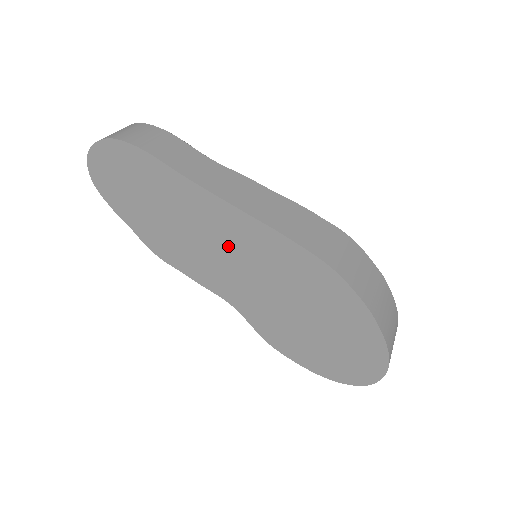
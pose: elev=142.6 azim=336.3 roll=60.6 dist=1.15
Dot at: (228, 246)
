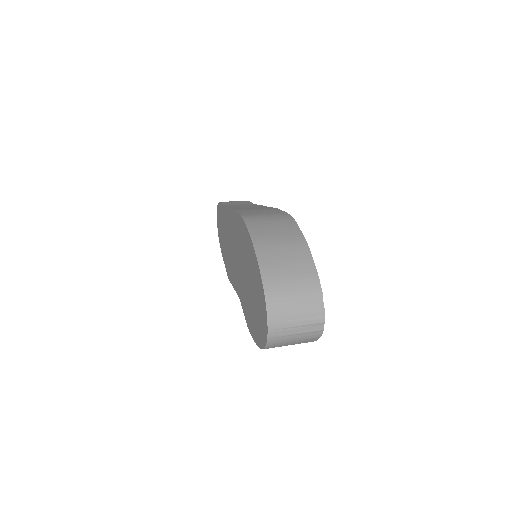
Dot at: (232, 242)
